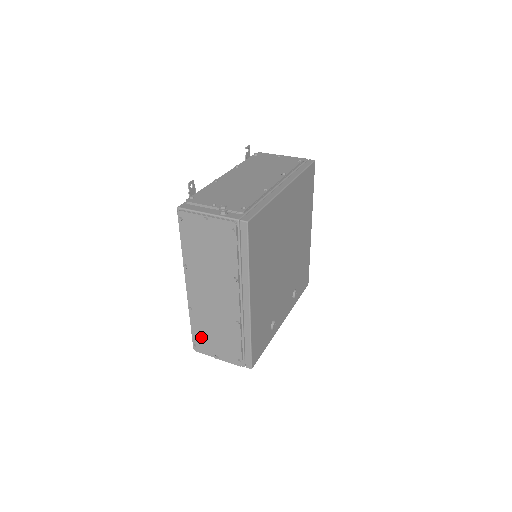
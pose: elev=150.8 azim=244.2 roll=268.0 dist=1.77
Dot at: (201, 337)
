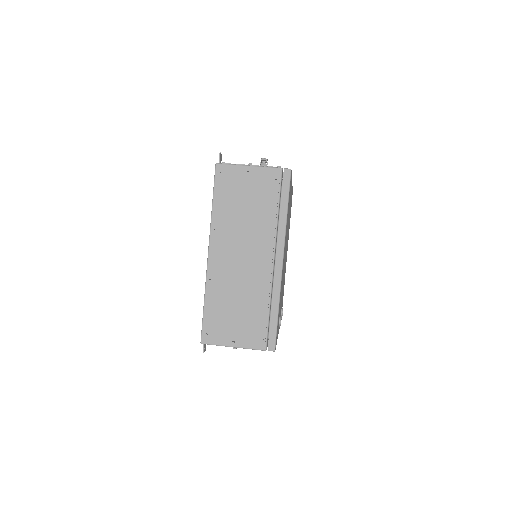
Dot at: (216, 319)
